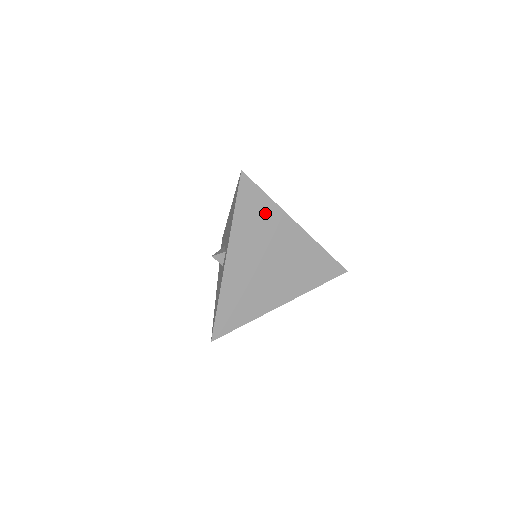
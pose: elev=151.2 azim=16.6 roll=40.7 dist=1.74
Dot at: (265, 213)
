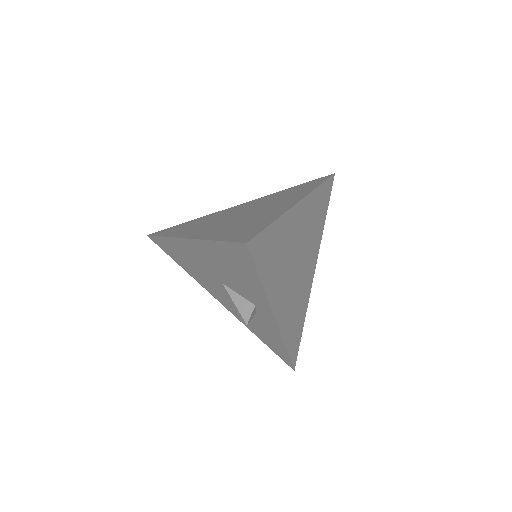
Dot at: (279, 239)
